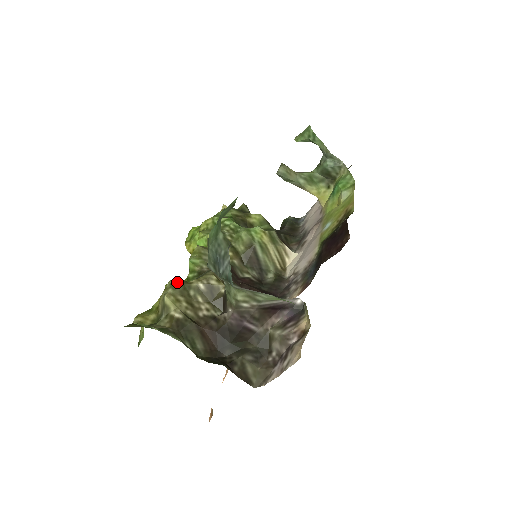
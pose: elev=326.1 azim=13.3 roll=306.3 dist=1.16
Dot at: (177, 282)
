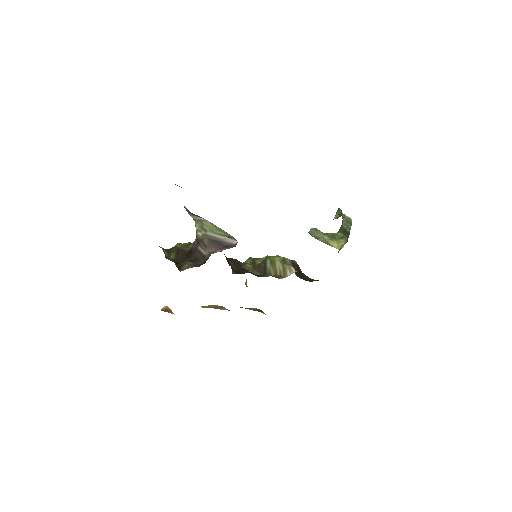
Dot at: (189, 242)
